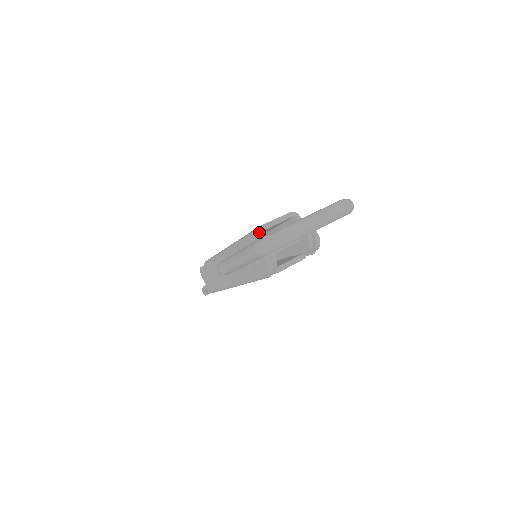
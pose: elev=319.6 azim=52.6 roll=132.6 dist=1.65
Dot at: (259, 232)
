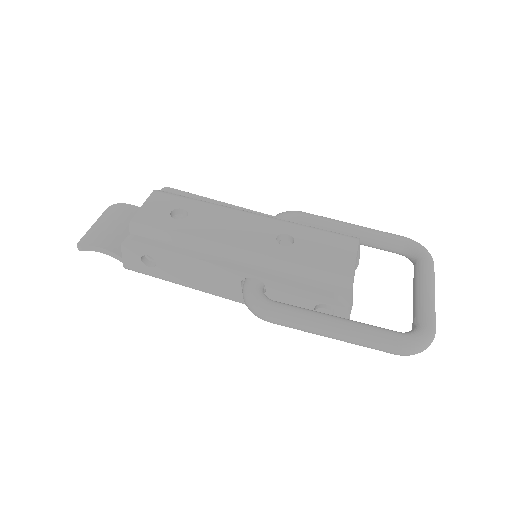
Dot at: occluded
